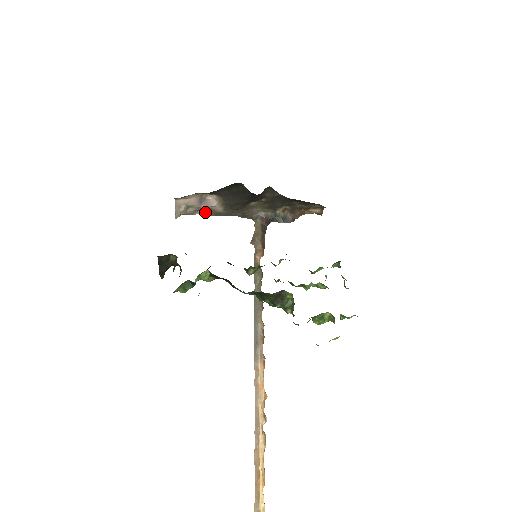
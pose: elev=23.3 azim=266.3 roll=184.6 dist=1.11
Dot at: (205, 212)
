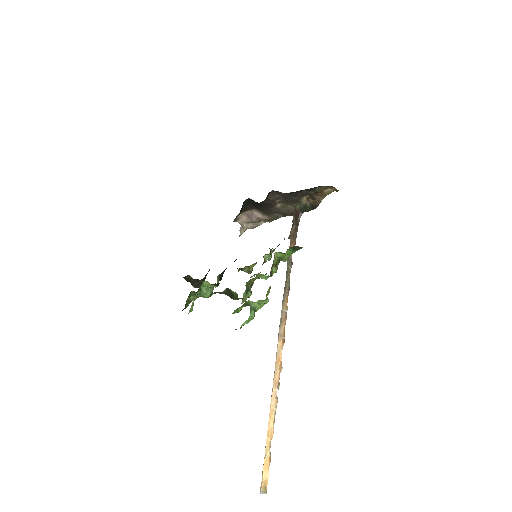
Dot at: (265, 221)
